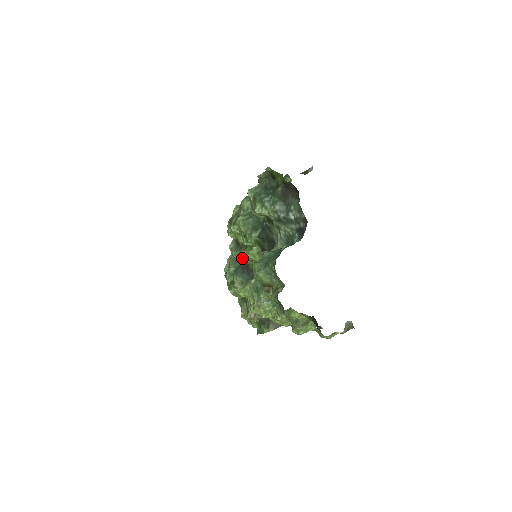
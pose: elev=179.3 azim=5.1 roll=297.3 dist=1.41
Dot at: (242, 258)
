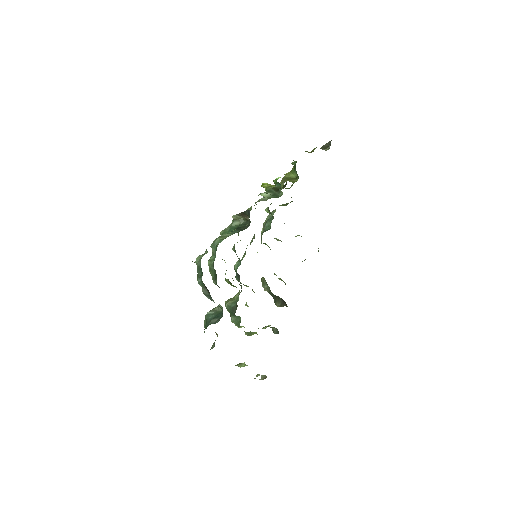
Dot at: occluded
